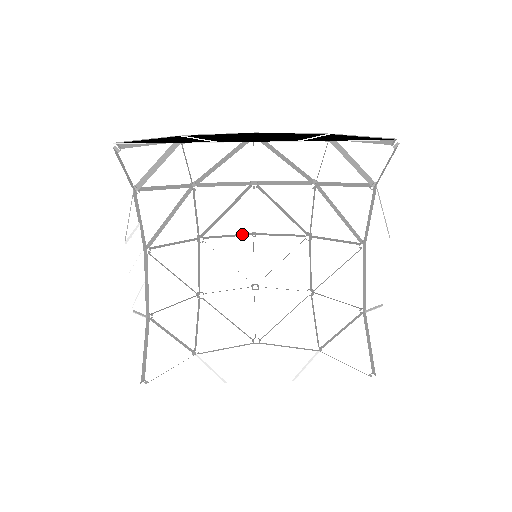
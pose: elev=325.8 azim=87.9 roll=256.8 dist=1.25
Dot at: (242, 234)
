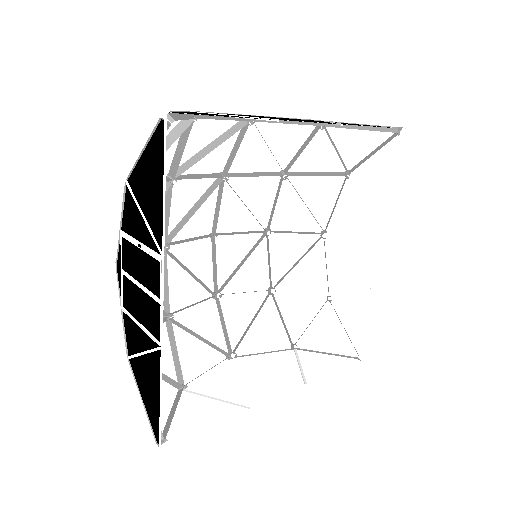
Dot at: (203, 236)
